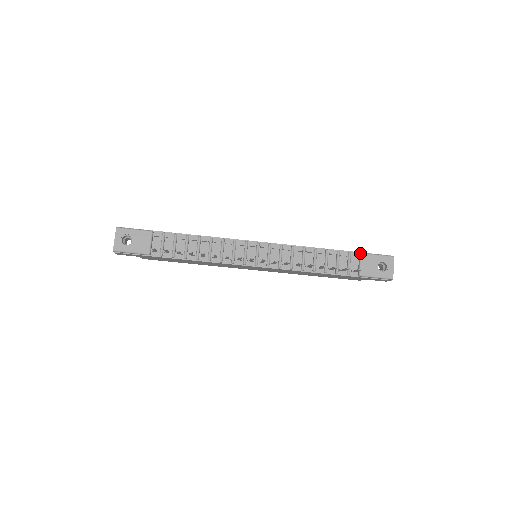
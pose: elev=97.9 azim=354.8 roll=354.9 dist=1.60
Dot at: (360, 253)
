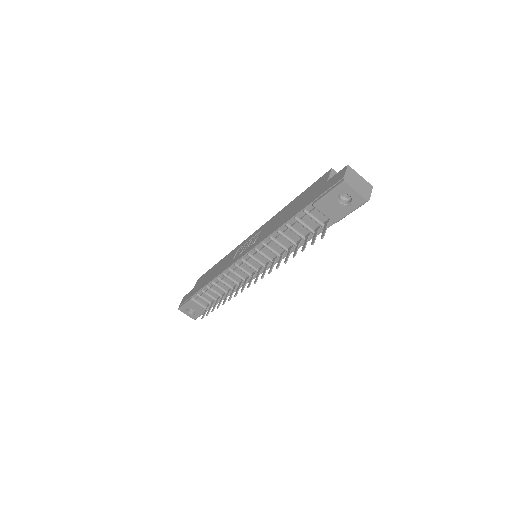
Dot at: (312, 206)
